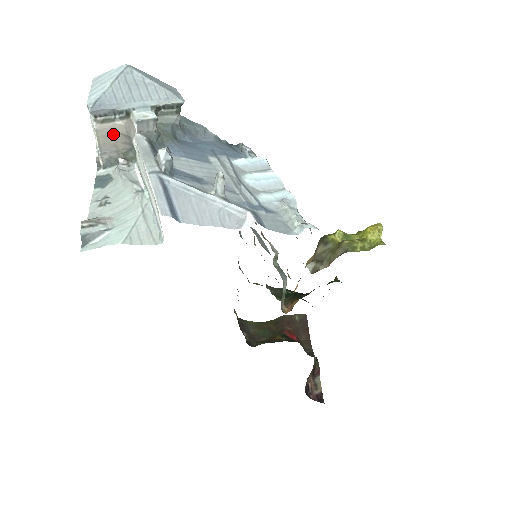
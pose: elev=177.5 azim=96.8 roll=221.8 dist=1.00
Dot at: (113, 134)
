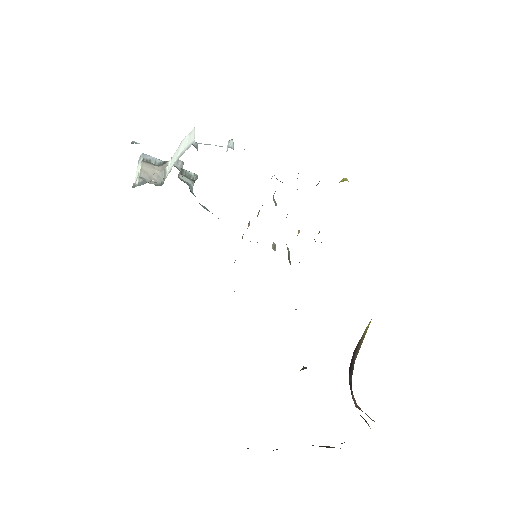
Dot at: (151, 170)
